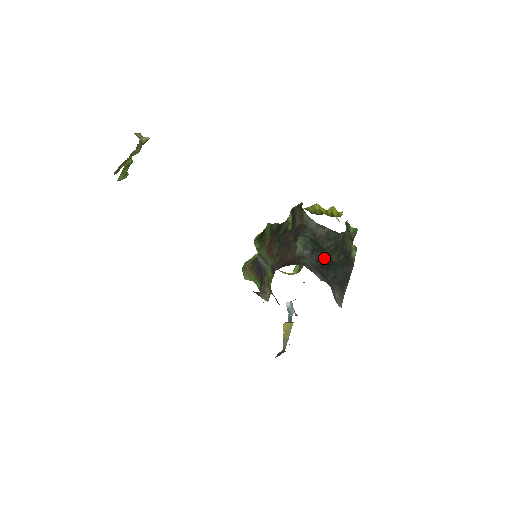
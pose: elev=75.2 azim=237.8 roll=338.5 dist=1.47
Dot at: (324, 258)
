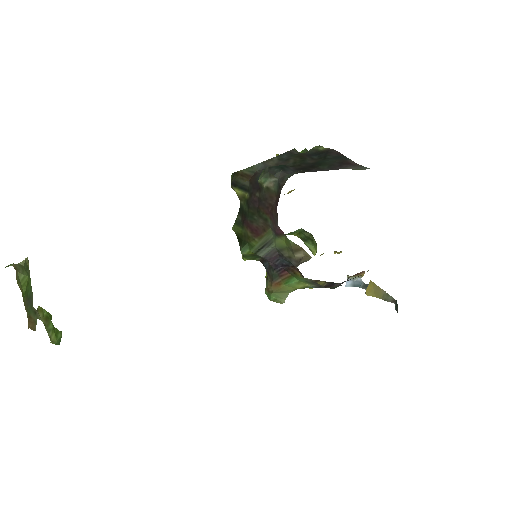
Dot at: (301, 168)
